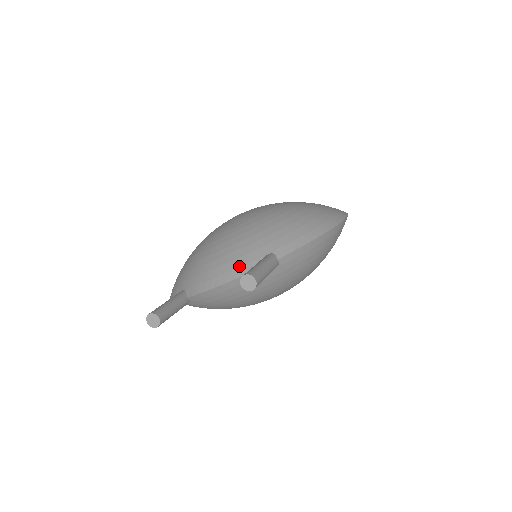
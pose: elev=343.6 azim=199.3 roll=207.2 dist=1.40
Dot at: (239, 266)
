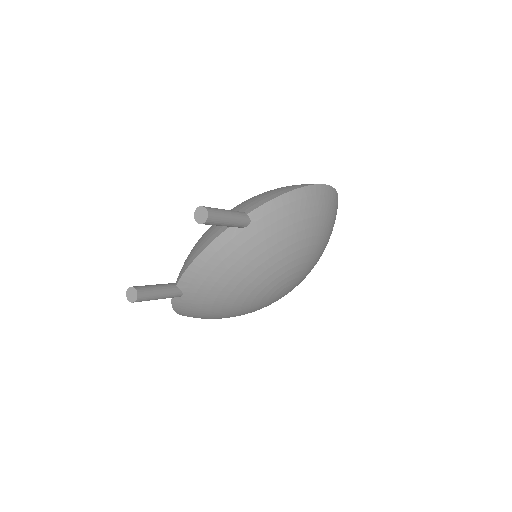
Dot at: (214, 233)
